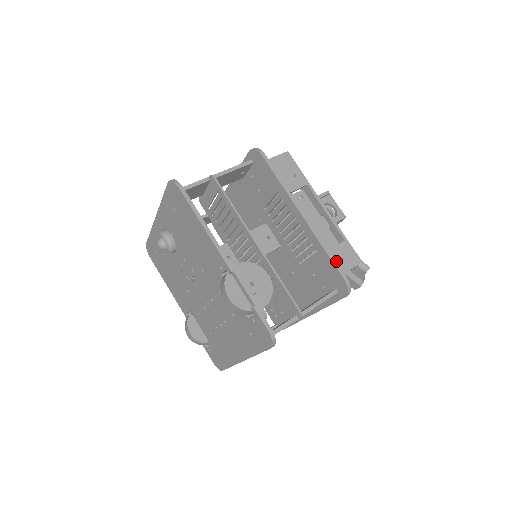
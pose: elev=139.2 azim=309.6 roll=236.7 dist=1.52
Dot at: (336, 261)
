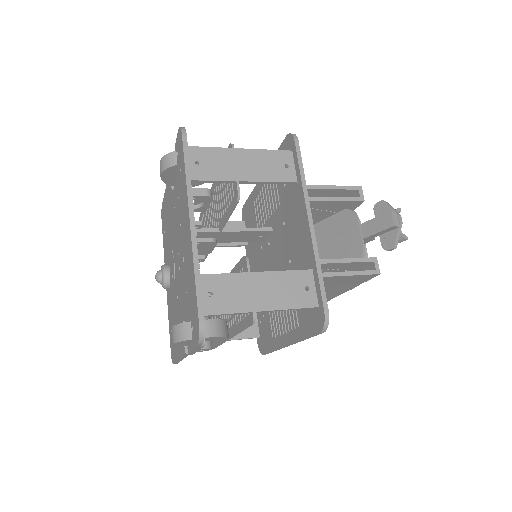
Dot at: occluded
